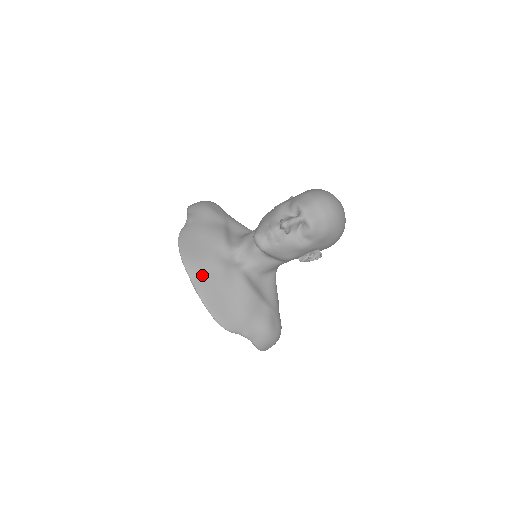
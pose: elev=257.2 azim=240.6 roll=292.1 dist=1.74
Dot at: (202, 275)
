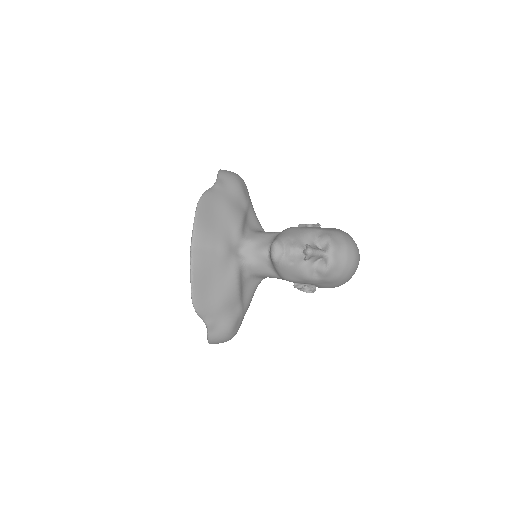
Dot at: (204, 247)
